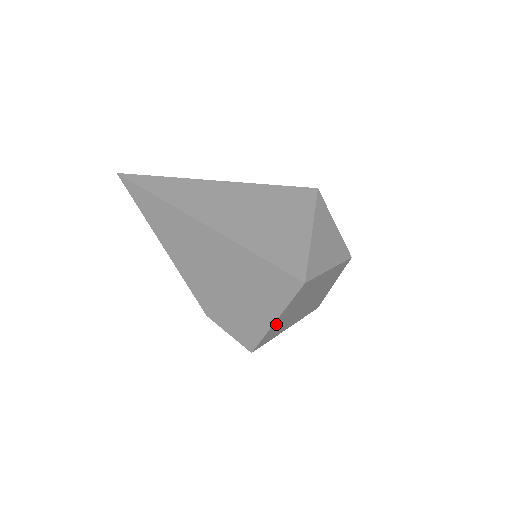
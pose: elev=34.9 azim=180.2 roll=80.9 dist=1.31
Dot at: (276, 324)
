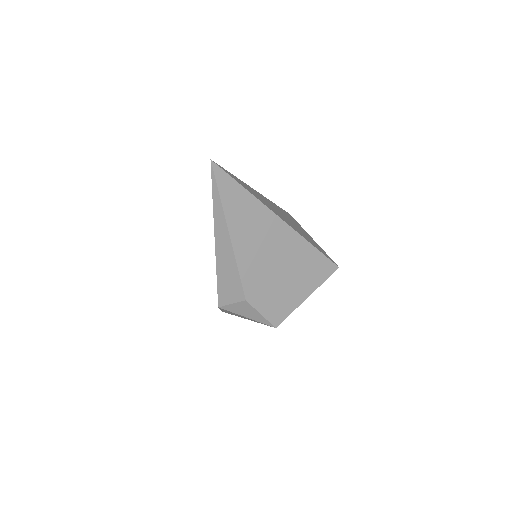
Dot at: occluded
